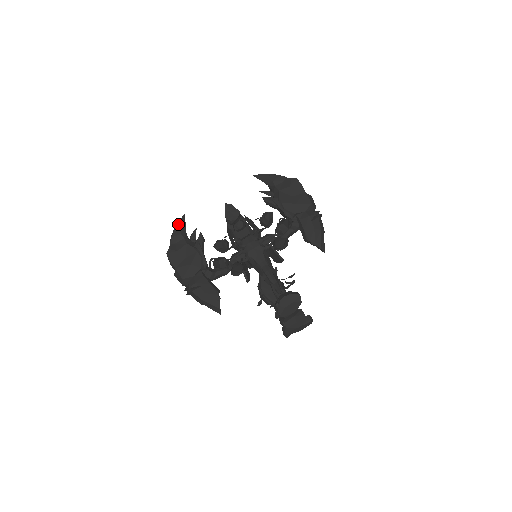
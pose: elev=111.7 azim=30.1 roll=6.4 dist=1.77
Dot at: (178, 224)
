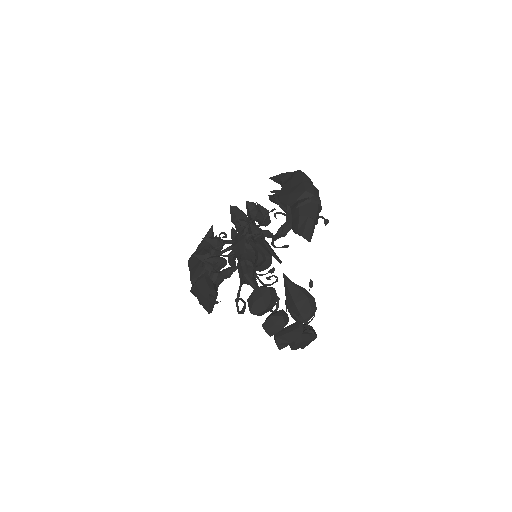
Dot at: (206, 234)
